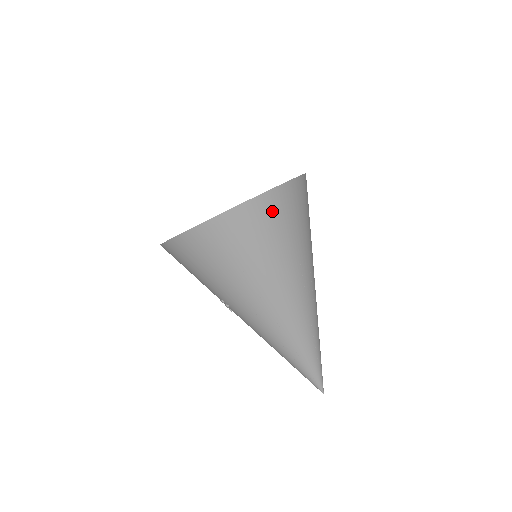
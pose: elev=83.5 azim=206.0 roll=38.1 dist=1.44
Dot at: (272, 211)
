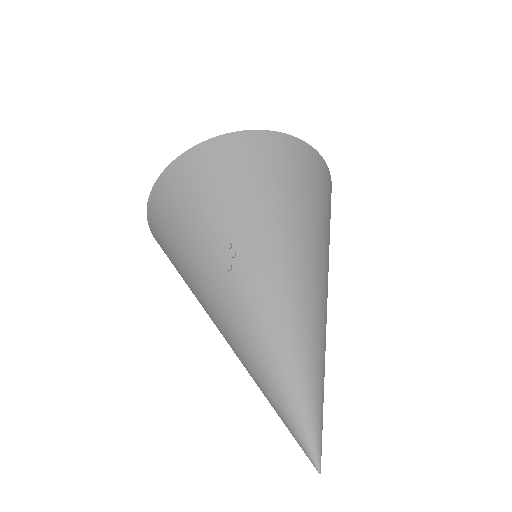
Dot at: (327, 184)
